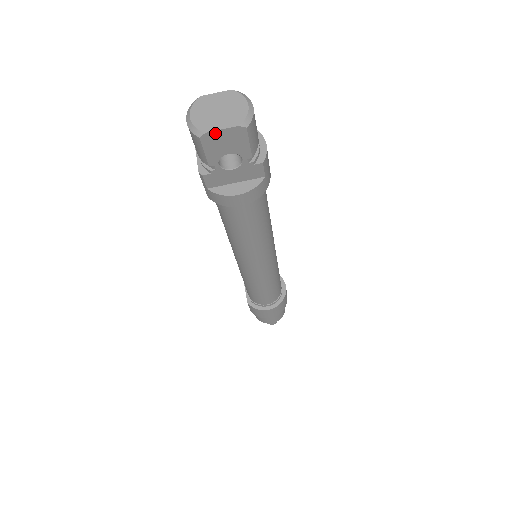
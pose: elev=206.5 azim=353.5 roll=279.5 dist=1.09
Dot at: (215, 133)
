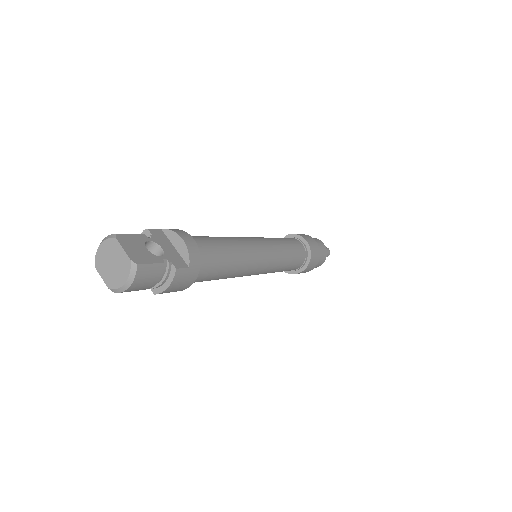
Dot at: (101, 272)
